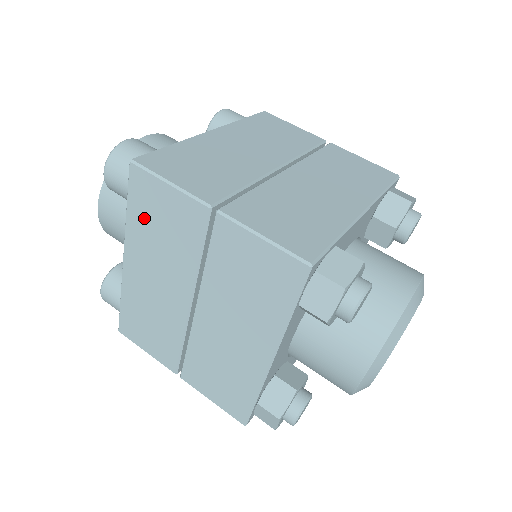
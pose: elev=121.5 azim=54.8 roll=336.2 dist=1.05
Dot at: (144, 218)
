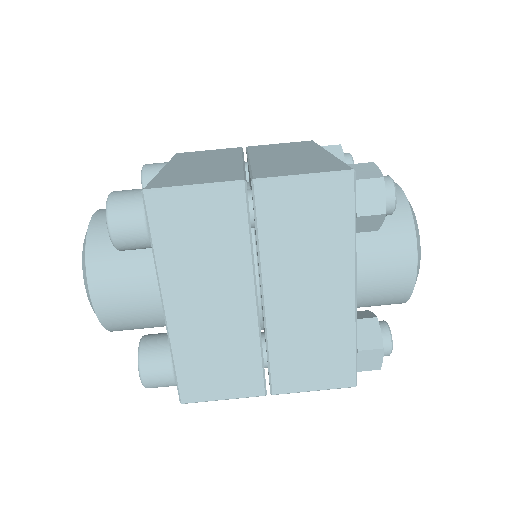
Dot at: occluded
